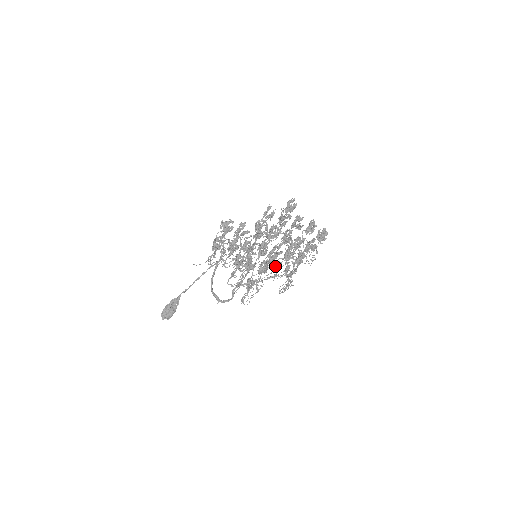
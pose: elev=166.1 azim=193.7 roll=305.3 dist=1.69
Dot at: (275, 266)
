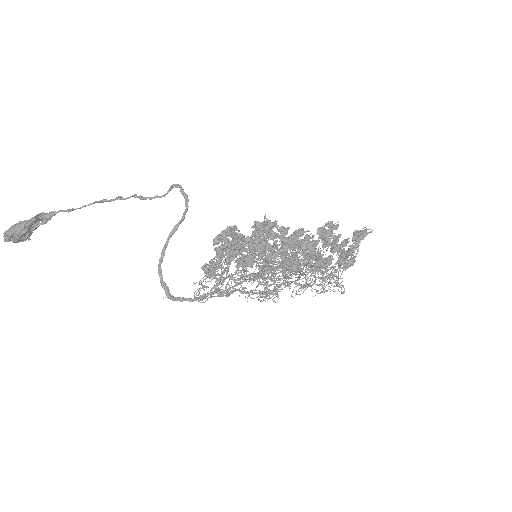
Dot at: (279, 285)
